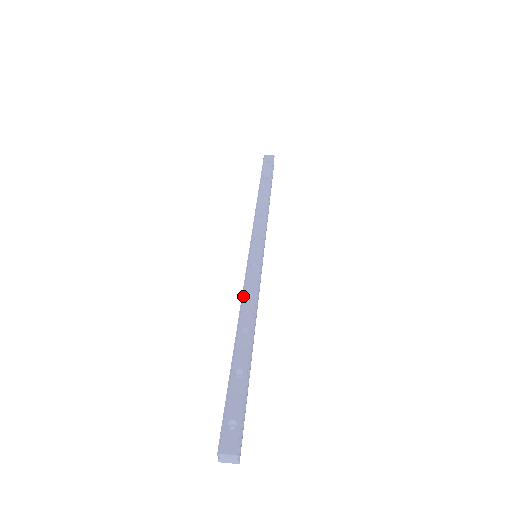
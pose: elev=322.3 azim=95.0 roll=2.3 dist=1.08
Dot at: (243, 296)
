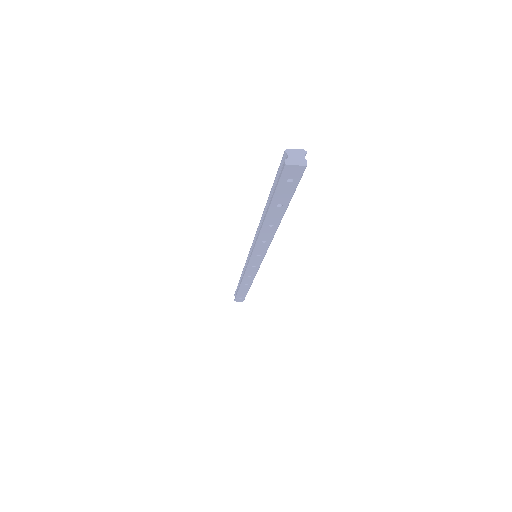
Dot at: (258, 229)
